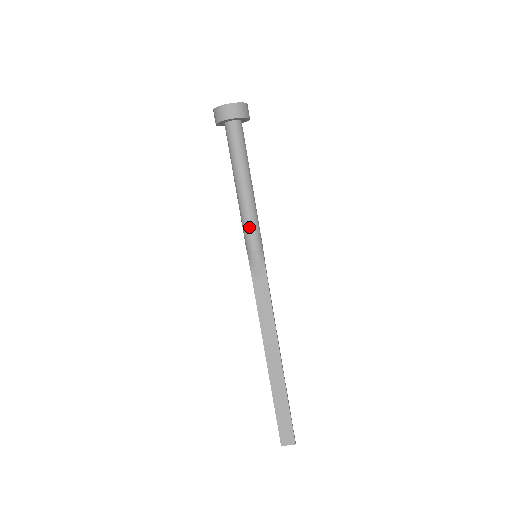
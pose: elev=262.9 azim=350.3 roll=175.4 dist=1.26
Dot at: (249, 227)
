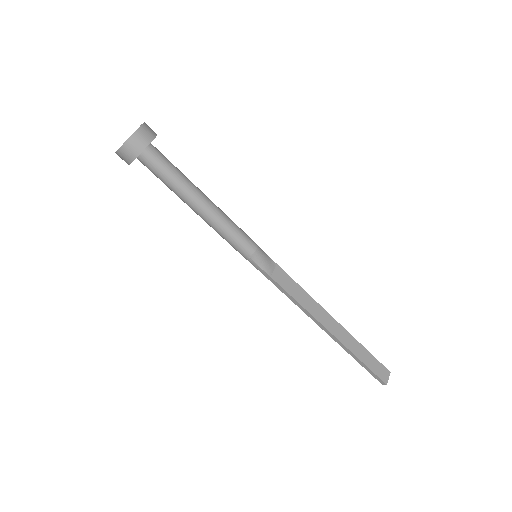
Dot at: (237, 233)
